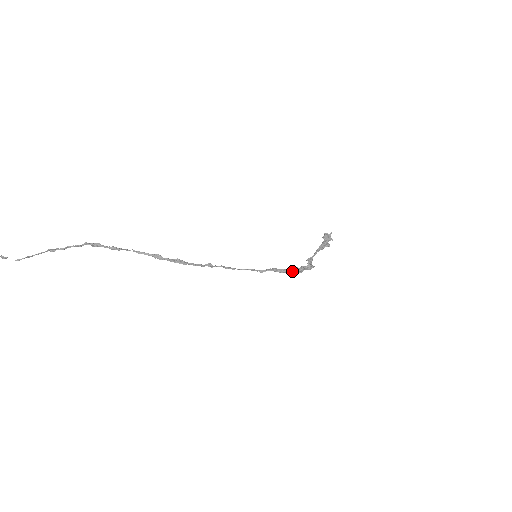
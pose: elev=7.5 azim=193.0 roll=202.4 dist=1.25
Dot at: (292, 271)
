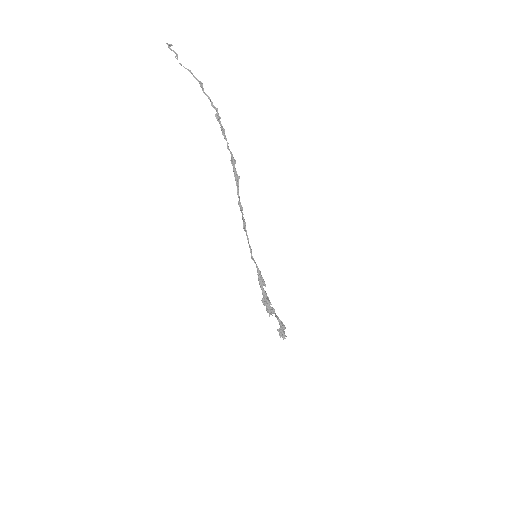
Dot at: occluded
